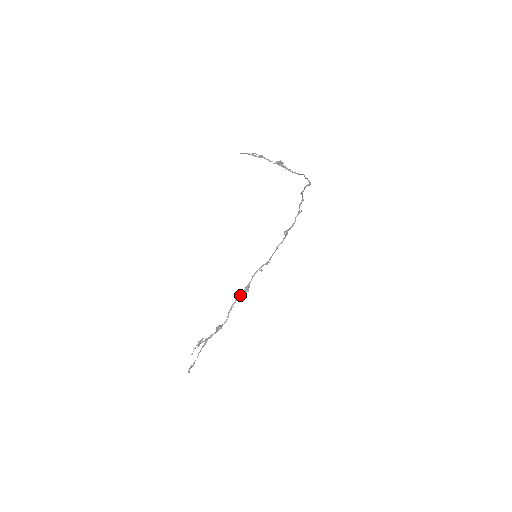
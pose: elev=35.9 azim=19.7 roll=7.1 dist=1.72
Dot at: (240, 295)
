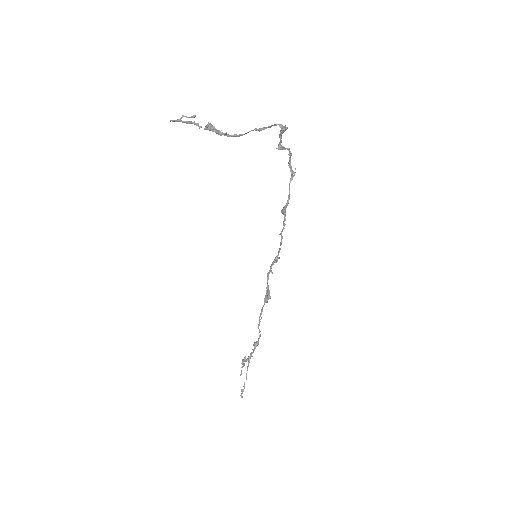
Dot at: occluded
